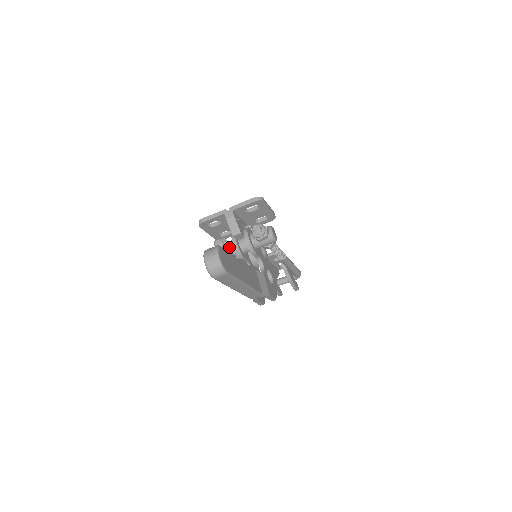
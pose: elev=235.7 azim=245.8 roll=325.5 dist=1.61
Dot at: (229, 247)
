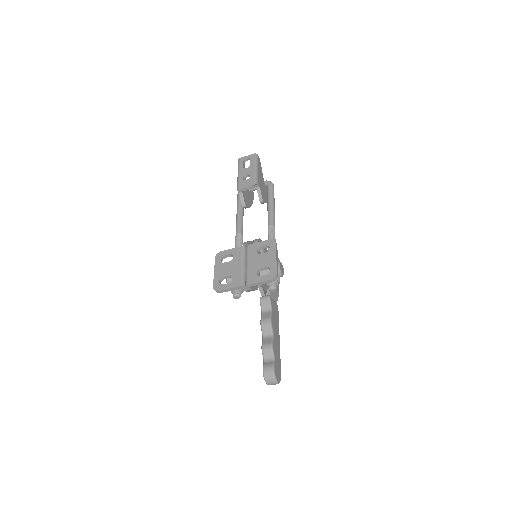
Dot at: occluded
